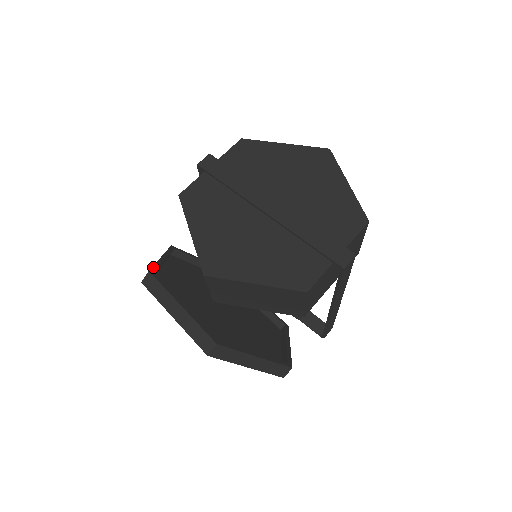
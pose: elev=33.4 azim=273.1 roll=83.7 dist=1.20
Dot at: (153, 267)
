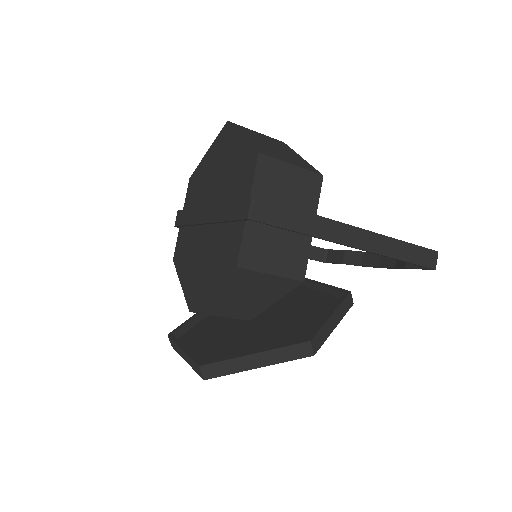
Dot at: (176, 329)
